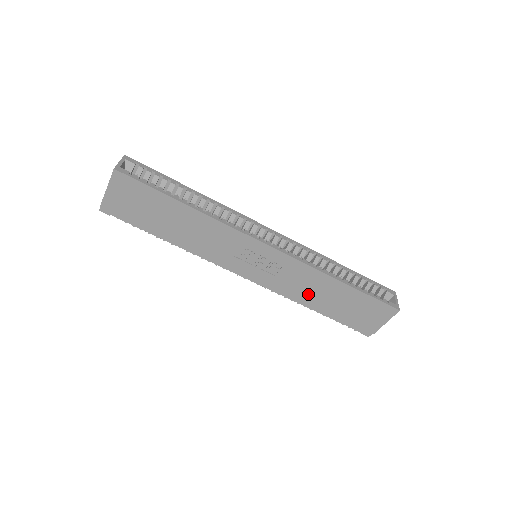
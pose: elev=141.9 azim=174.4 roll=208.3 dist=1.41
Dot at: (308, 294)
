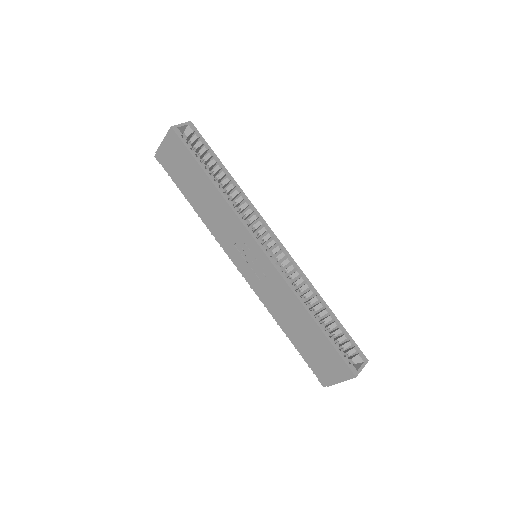
Dot at: (282, 313)
